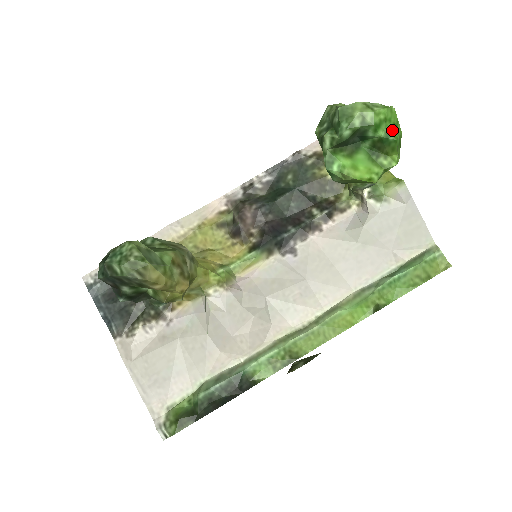
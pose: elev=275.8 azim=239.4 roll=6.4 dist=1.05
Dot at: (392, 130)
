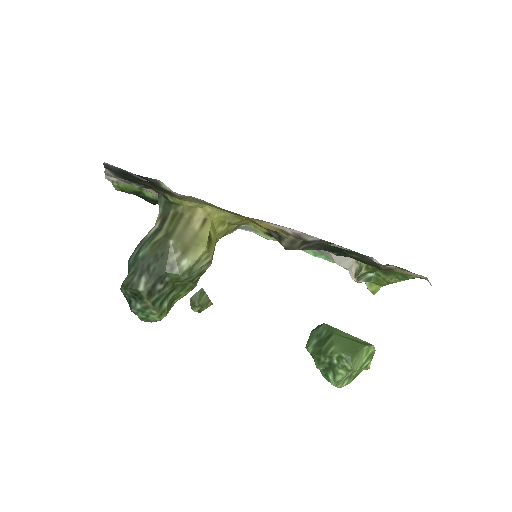
Dot at: occluded
